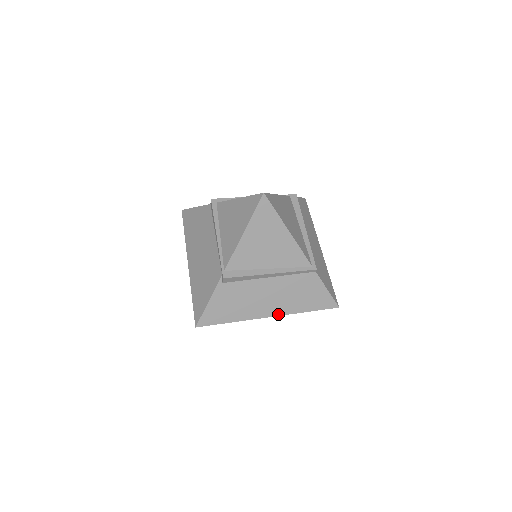
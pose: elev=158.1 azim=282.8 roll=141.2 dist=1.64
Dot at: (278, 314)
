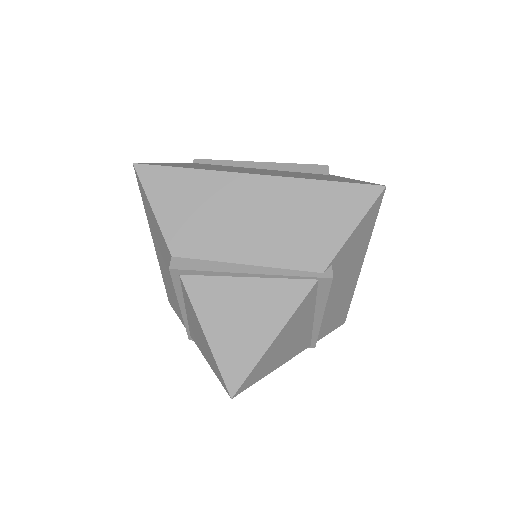
Dot at: occluded
